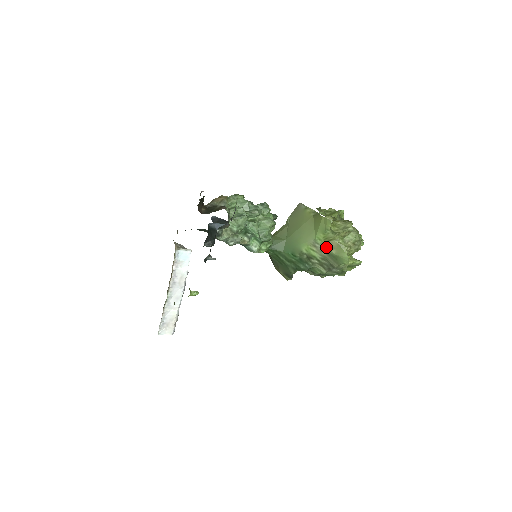
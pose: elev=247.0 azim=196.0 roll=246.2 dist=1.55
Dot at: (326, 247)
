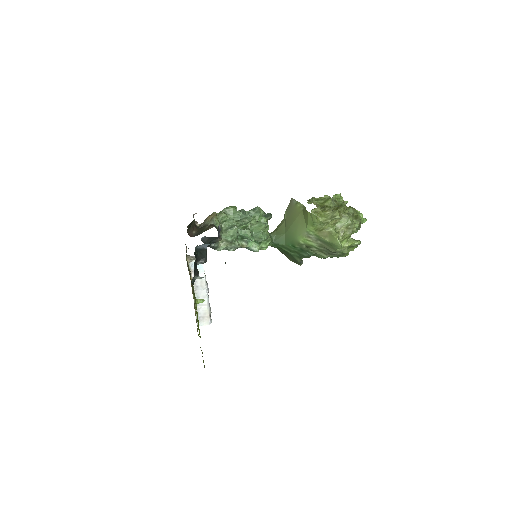
Dot at: (319, 236)
